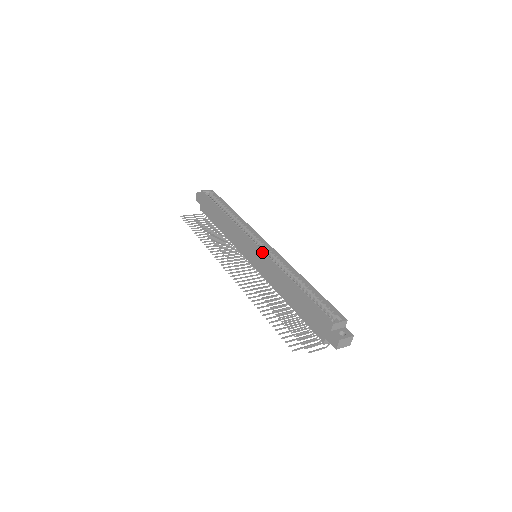
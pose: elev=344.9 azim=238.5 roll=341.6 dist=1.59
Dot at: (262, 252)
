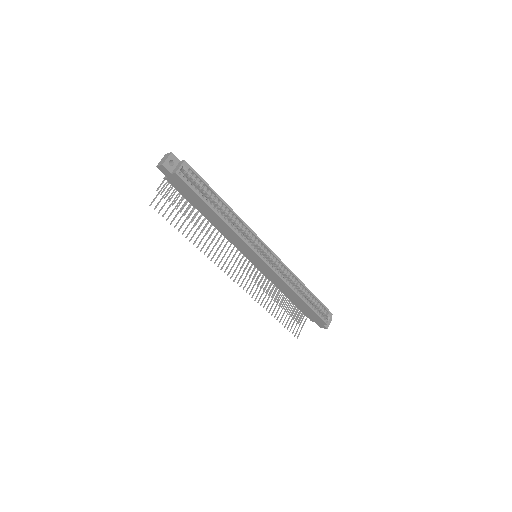
Dot at: (273, 270)
